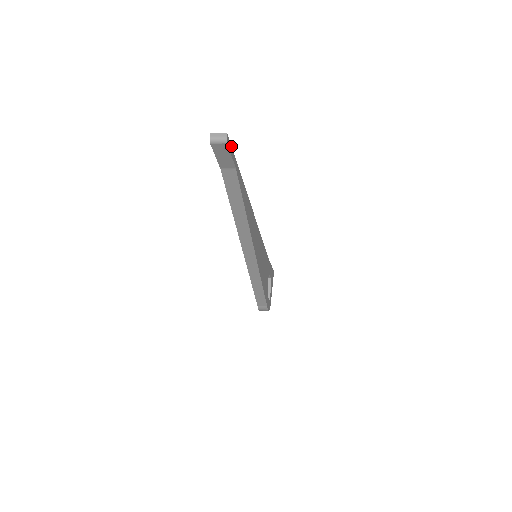
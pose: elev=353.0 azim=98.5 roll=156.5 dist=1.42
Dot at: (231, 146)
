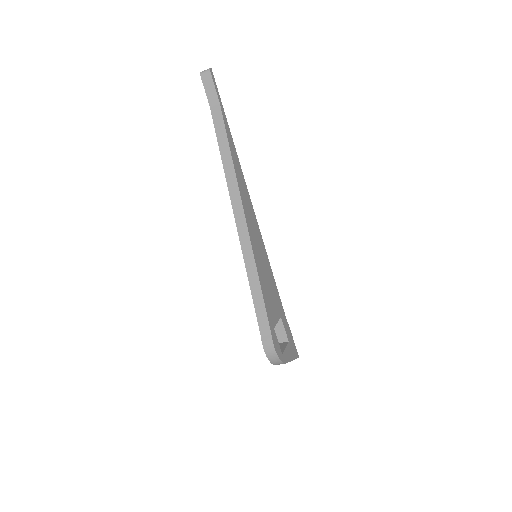
Dot at: occluded
